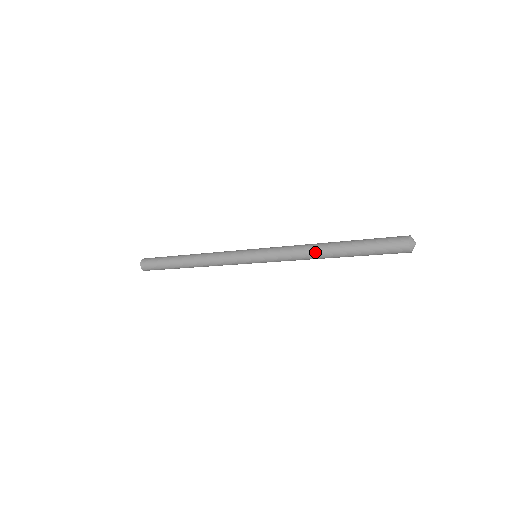
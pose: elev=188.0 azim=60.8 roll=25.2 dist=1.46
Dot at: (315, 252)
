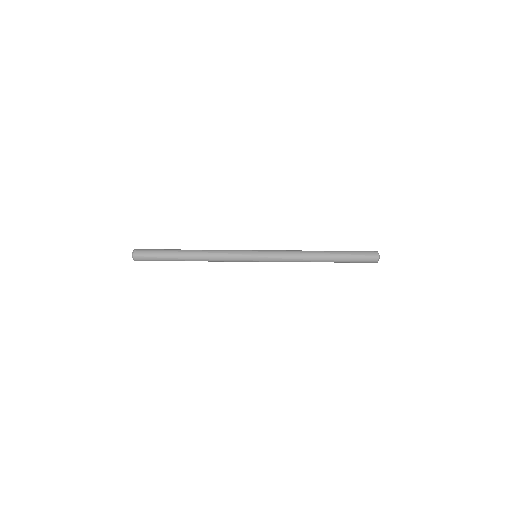
Dot at: (310, 258)
